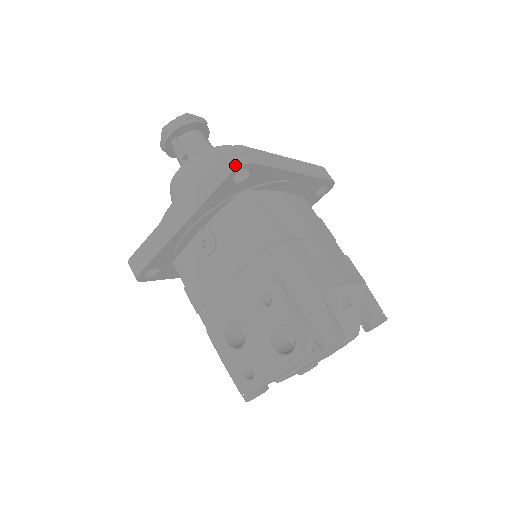
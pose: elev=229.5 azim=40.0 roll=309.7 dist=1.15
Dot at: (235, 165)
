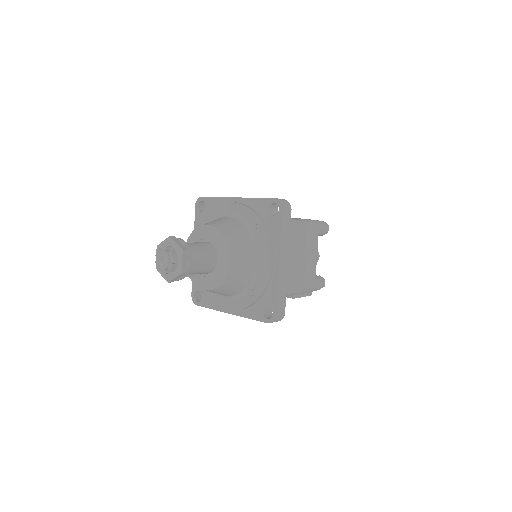
Dot at: occluded
